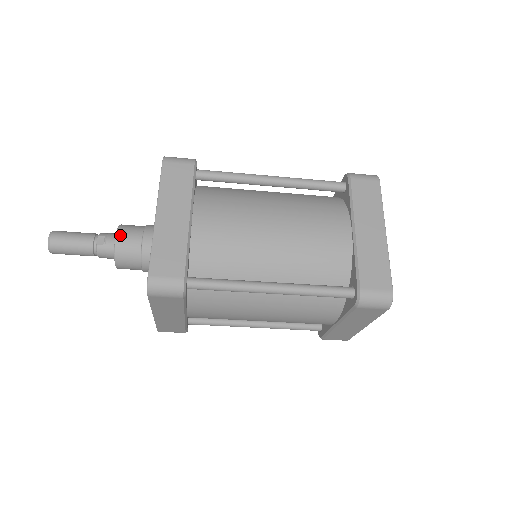
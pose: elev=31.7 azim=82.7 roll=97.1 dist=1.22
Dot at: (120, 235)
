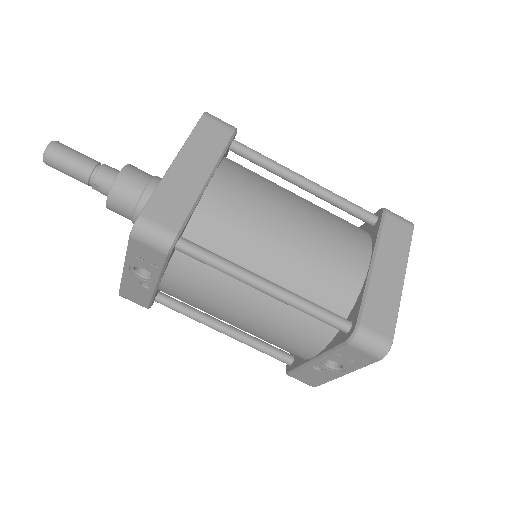
Dot at: occluded
